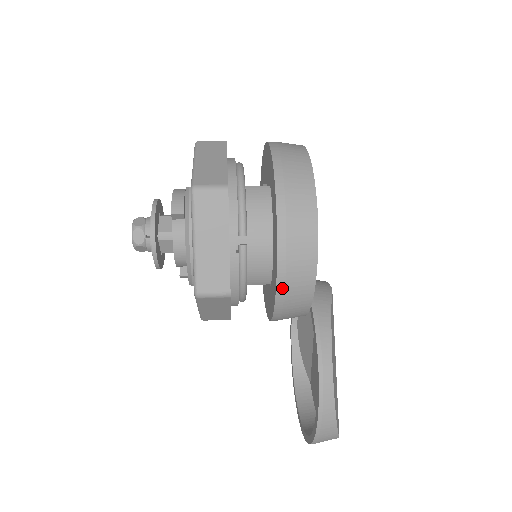
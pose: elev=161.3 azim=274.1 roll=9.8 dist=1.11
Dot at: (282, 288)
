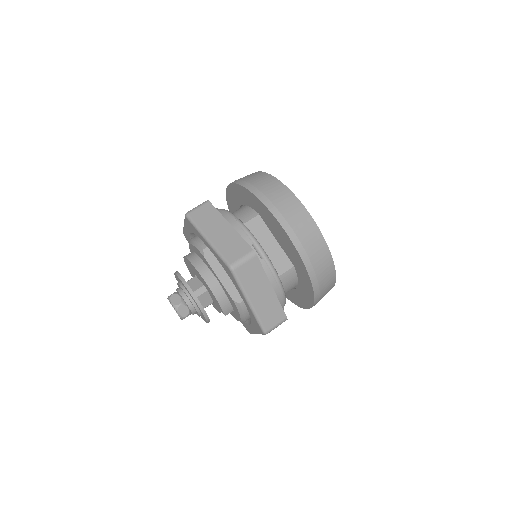
Dot at: occluded
